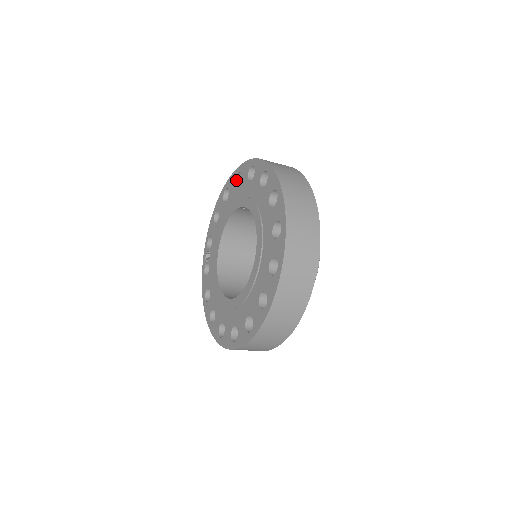
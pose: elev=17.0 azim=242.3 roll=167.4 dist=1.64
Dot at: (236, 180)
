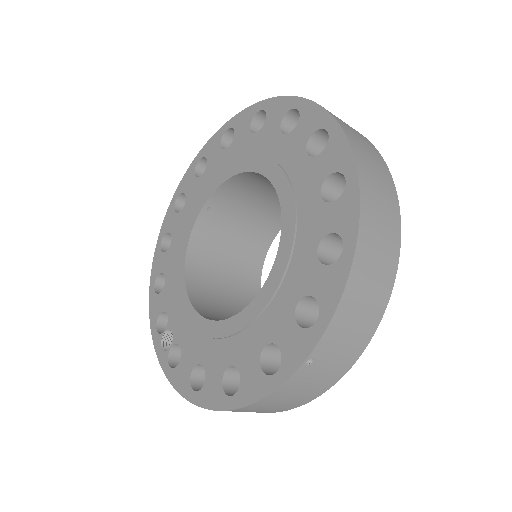
Dot at: (176, 211)
